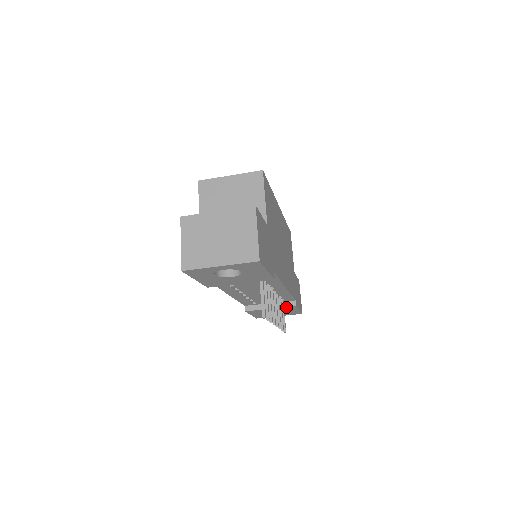
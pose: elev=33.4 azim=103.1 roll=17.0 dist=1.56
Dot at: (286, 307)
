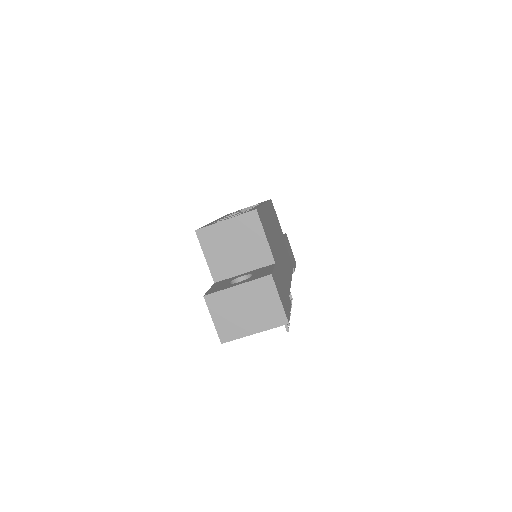
Dot at: occluded
